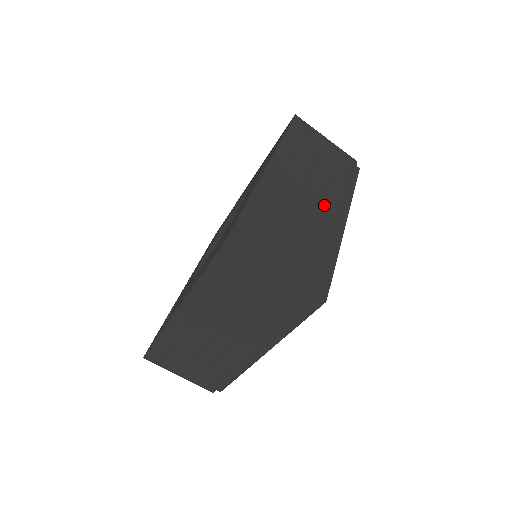
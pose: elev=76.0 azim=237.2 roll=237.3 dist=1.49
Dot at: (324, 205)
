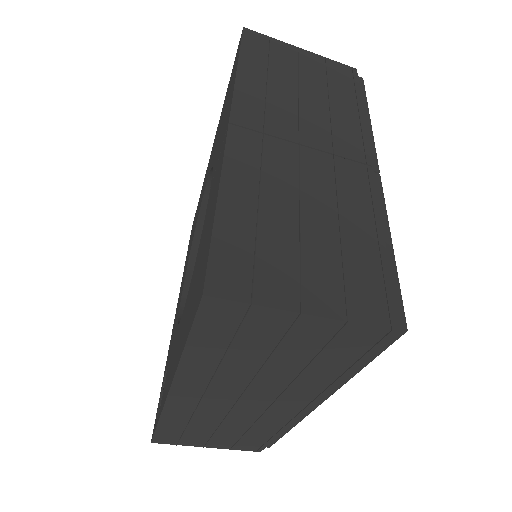
Dot at: (338, 157)
